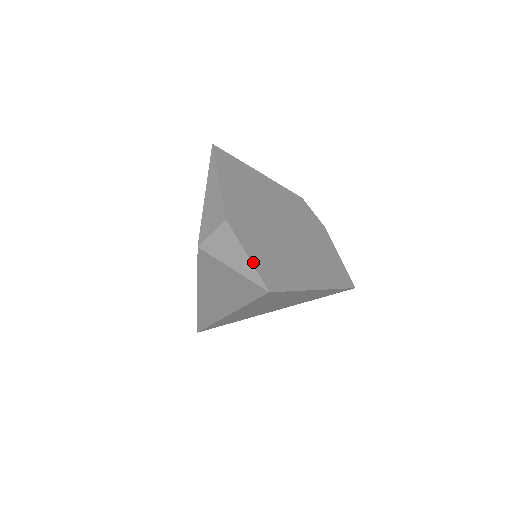
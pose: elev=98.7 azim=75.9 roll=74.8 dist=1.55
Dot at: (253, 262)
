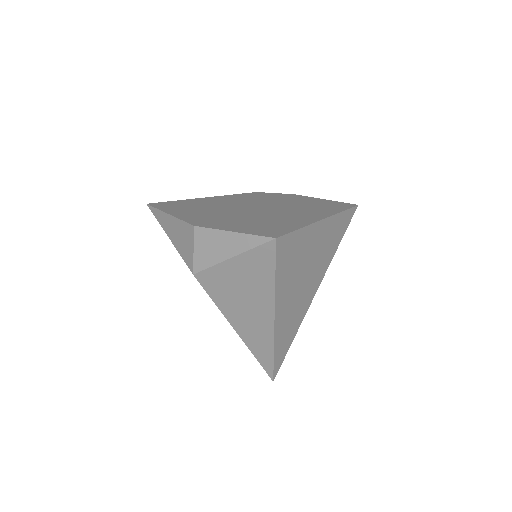
Dot at: (243, 232)
